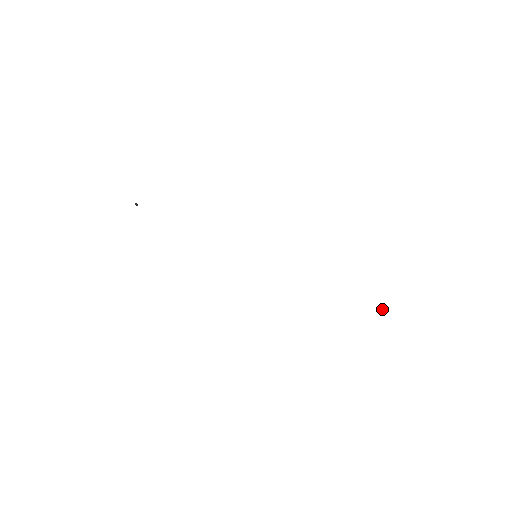
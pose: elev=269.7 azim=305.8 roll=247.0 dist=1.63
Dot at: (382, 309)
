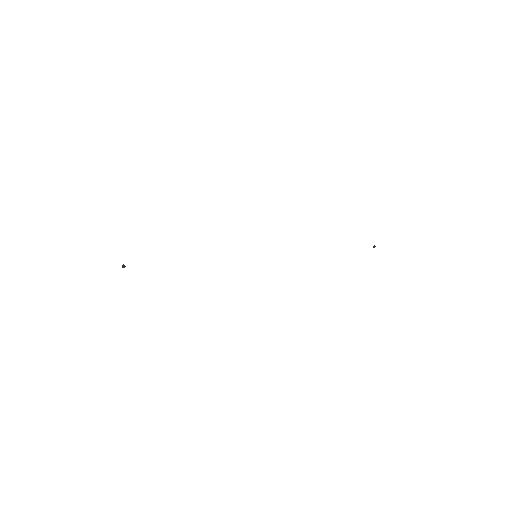
Dot at: (374, 247)
